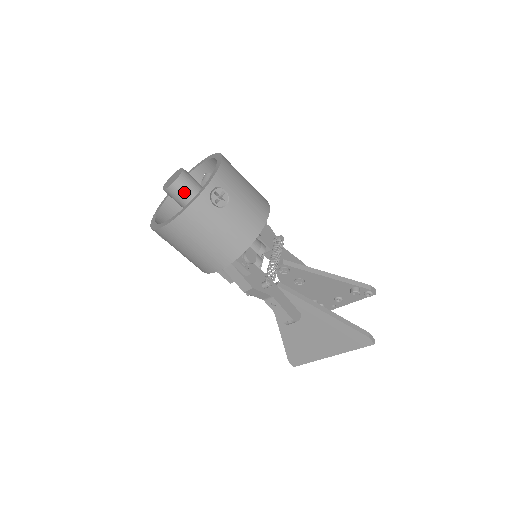
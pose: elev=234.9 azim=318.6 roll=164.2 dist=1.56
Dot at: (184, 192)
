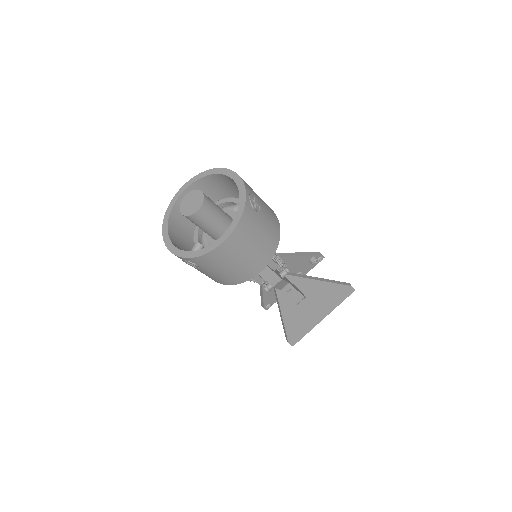
Dot at: (211, 211)
